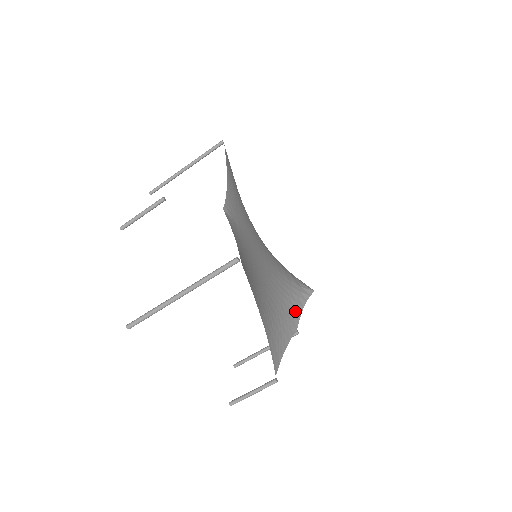
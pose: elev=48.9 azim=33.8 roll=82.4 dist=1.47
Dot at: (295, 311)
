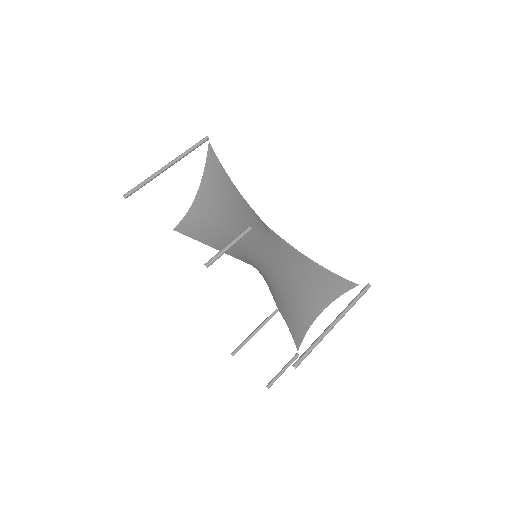
Dot at: (273, 293)
